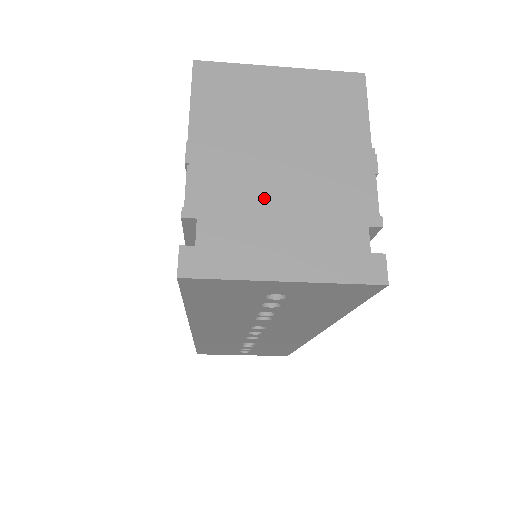
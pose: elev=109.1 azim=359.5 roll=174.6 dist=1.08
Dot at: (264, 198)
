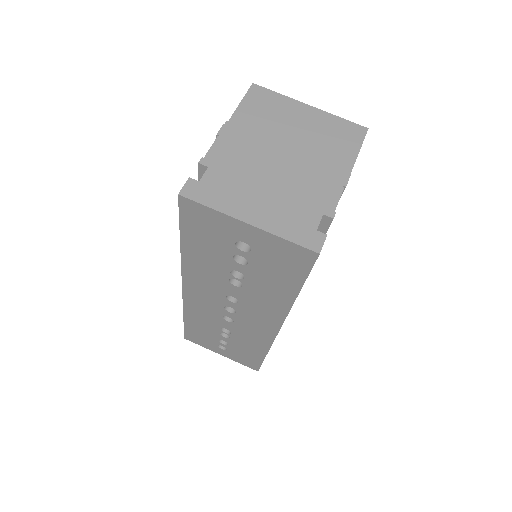
Dot at: (259, 172)
